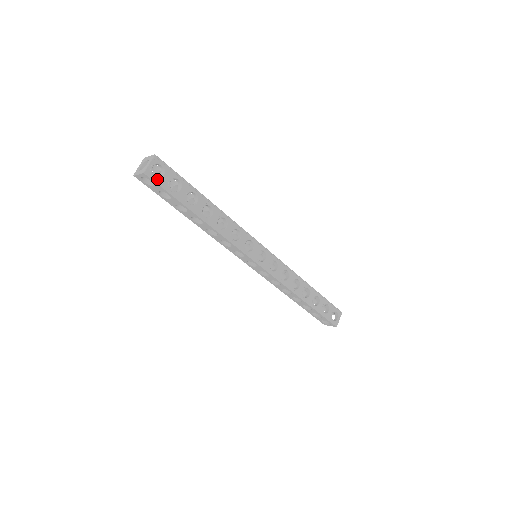
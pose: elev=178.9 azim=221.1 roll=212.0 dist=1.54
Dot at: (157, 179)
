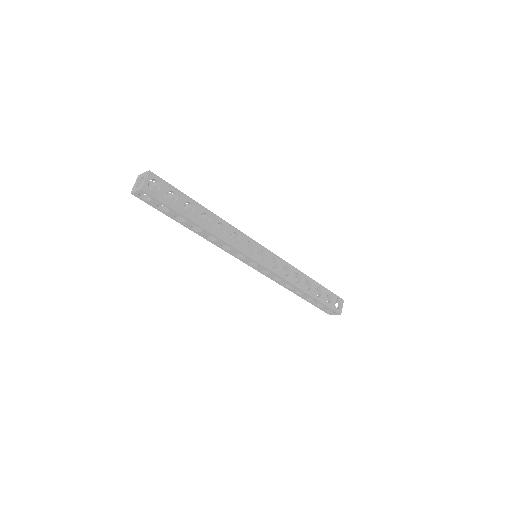
Dot at: (154, 194)
